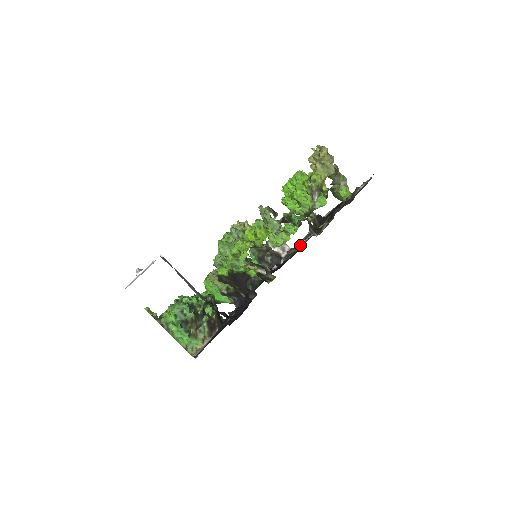
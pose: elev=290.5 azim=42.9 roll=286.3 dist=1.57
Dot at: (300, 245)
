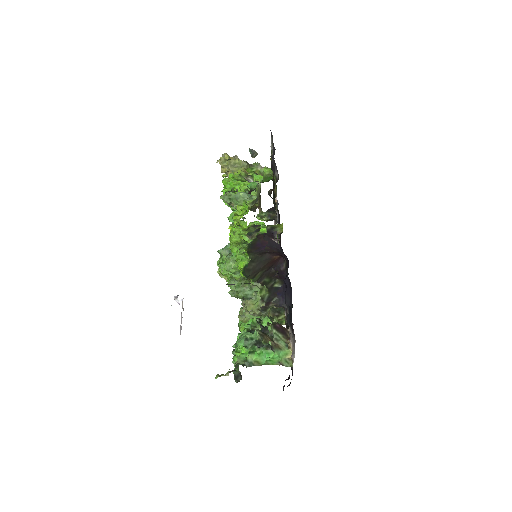
Dot at: (277, 222)
